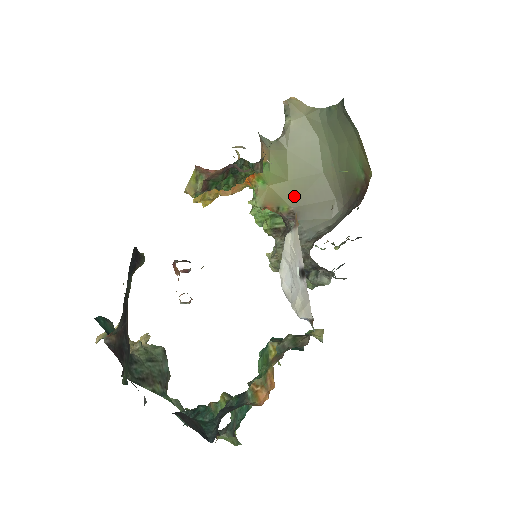
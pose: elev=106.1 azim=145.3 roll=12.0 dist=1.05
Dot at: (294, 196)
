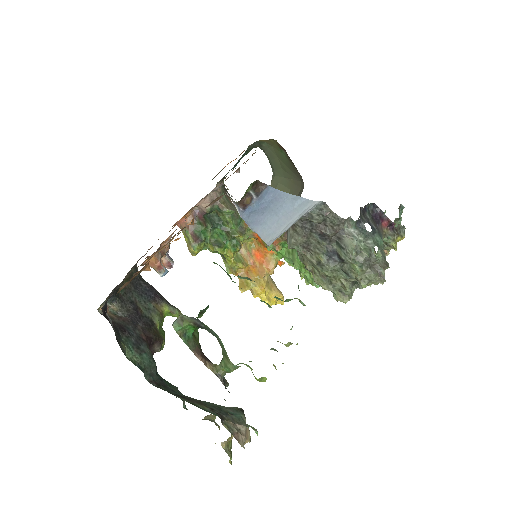
Dot at: occluded
